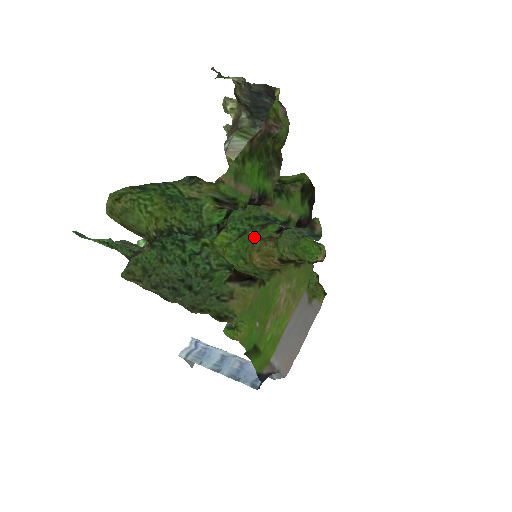
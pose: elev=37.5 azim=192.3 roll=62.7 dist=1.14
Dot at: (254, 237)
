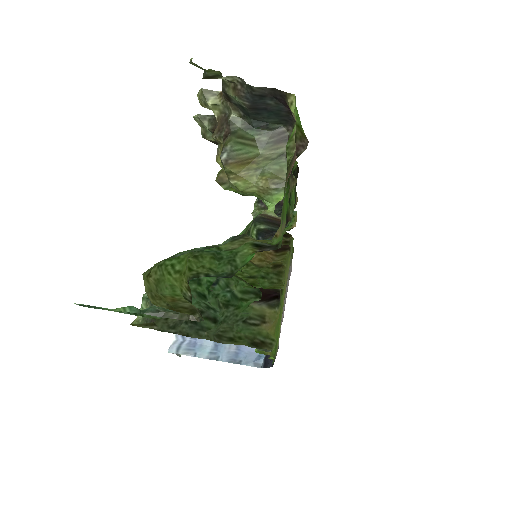
Dot at: occluded
